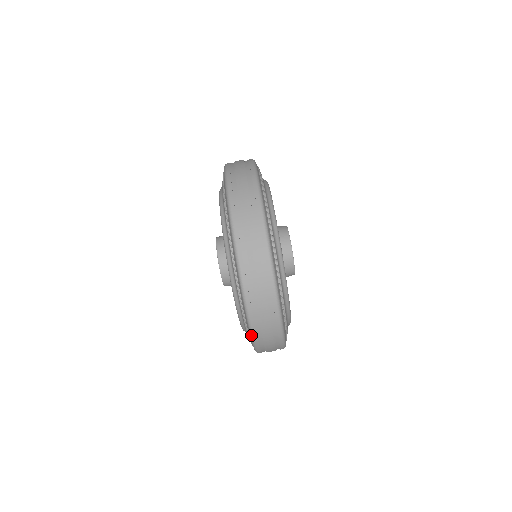
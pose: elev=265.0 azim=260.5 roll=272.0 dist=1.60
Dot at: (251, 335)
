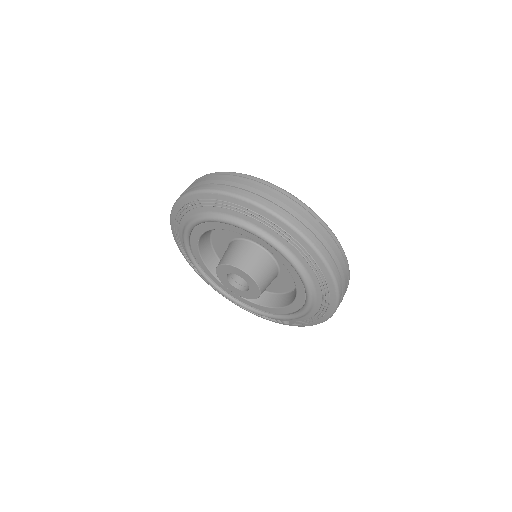
Dot at: (254, 204)
